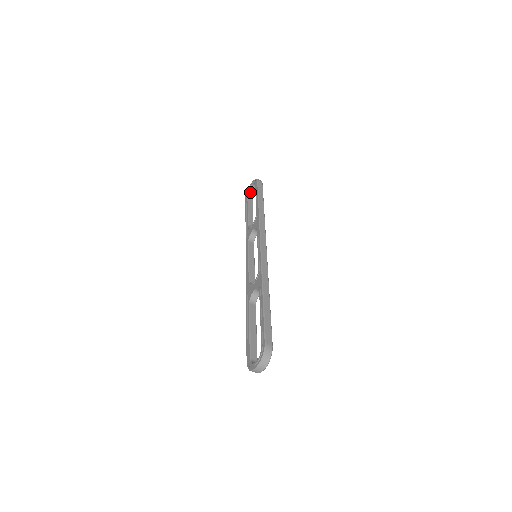
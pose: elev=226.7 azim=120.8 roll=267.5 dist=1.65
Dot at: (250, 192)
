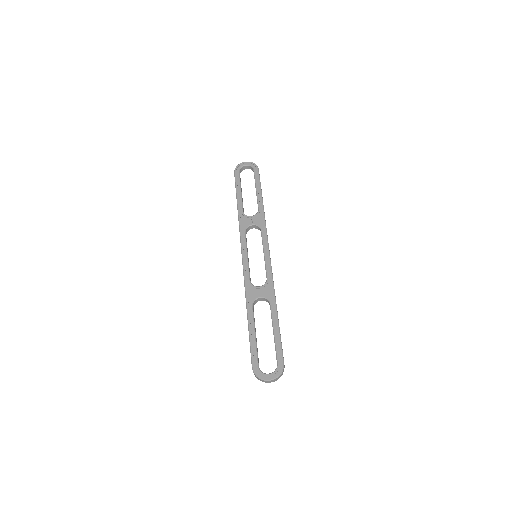
Dot at: (241, 169)
